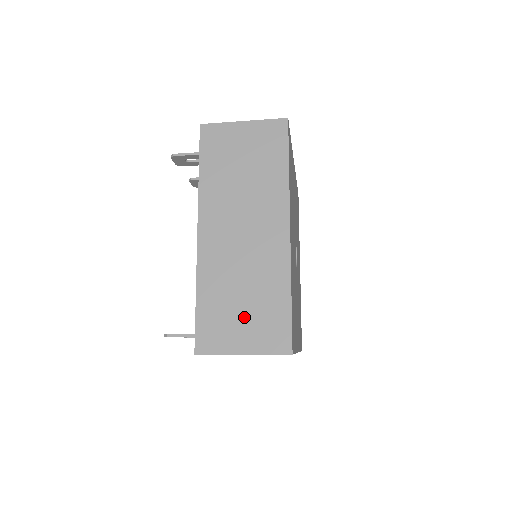
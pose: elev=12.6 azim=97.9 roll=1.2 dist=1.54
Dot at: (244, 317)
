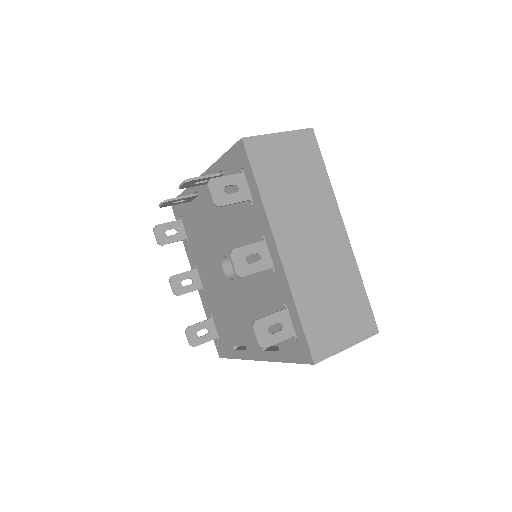
Dot at: occluded
